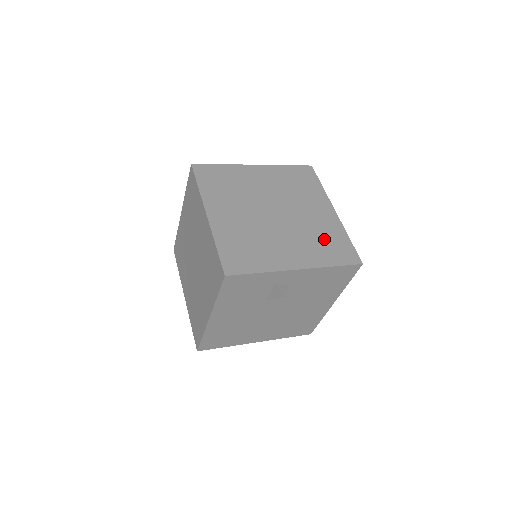
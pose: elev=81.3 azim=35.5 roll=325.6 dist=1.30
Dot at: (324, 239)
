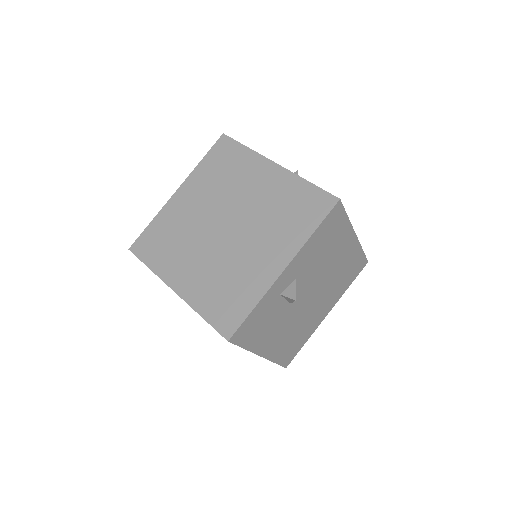
Dot at: (286, 209)
